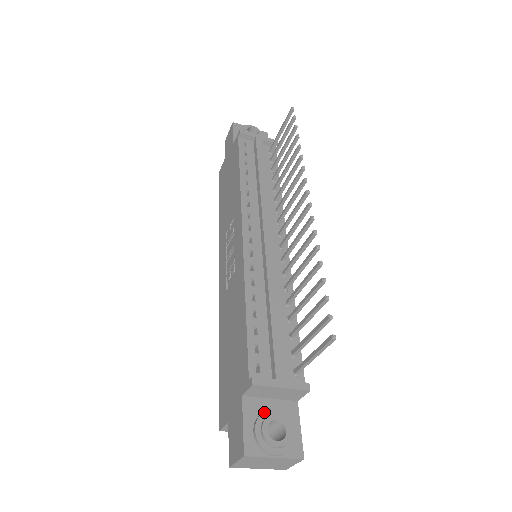
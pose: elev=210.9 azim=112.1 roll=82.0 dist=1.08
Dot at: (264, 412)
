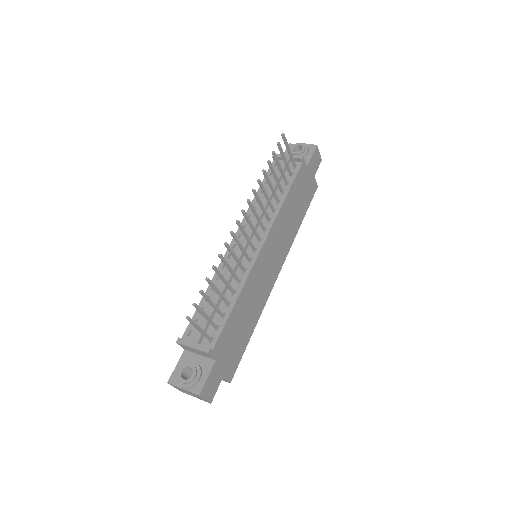
Dot at: (188, 361)
